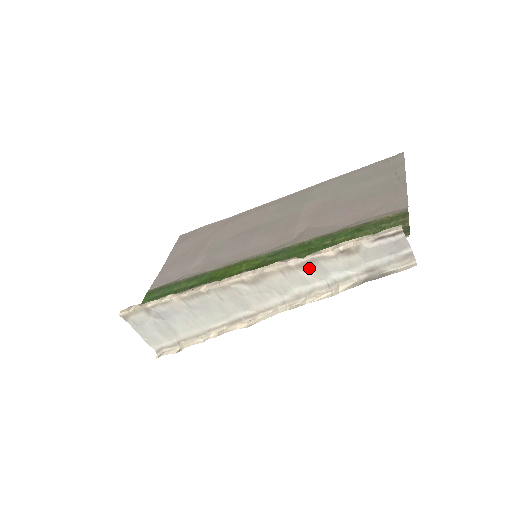
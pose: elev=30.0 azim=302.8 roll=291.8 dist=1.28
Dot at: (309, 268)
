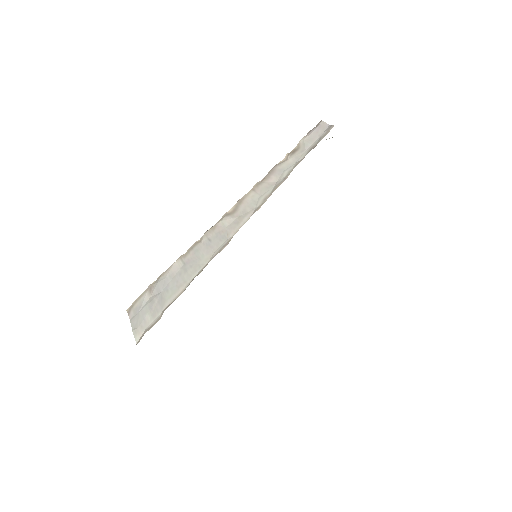
Dot at: (271, 177)
